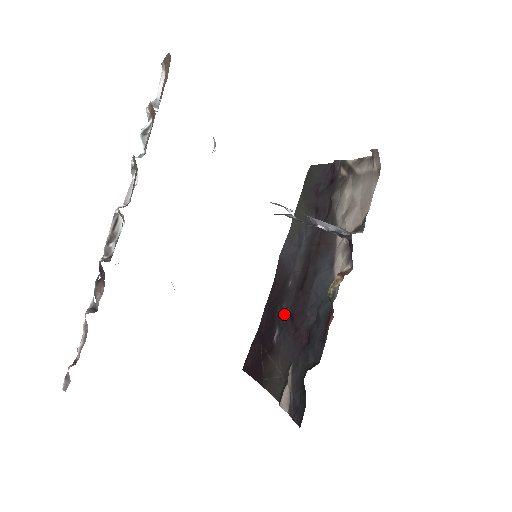
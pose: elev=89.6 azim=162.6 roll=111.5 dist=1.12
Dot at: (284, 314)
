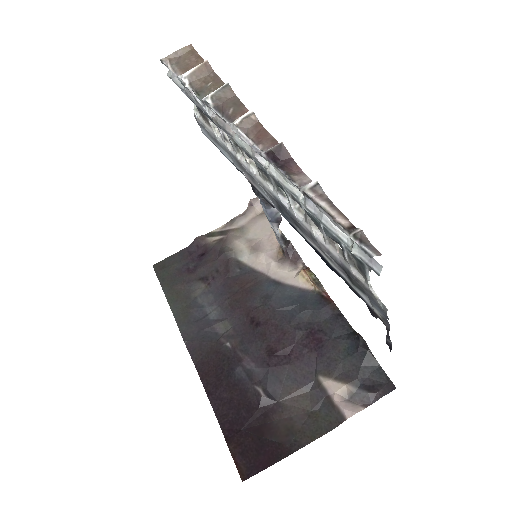
Dot at: (254, 364)
